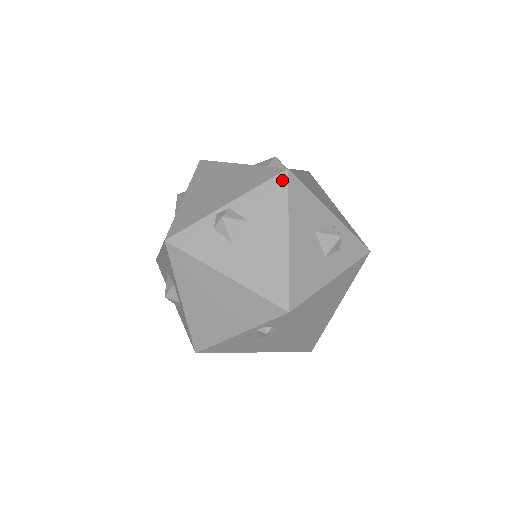
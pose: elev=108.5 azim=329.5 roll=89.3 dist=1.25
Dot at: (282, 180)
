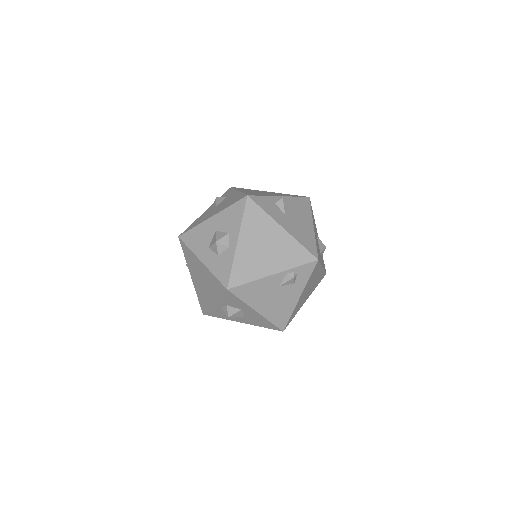
Dot at: (307, 200)
